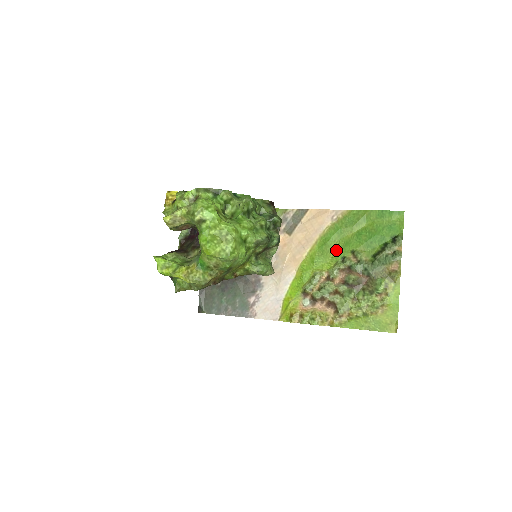
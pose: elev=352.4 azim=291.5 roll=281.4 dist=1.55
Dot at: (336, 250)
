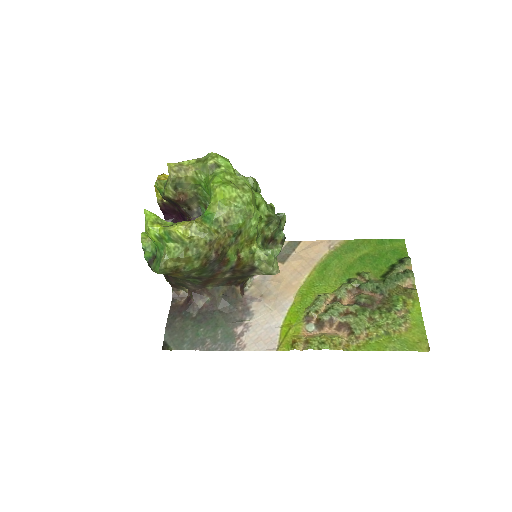
Dot at: (339, 274)
